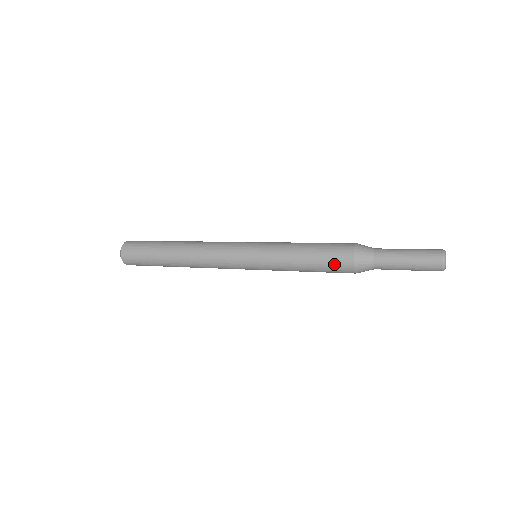
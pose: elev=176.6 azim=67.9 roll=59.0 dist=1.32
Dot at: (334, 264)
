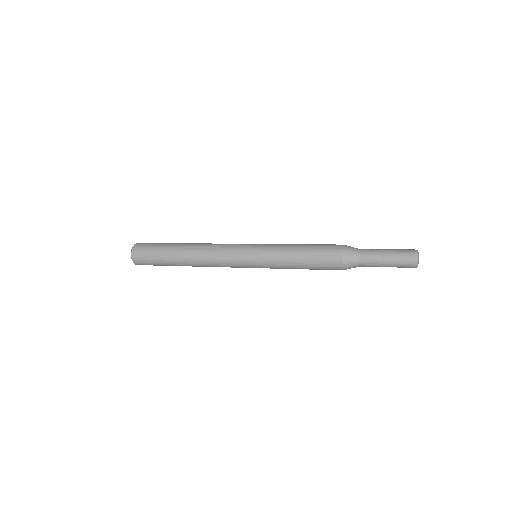
Dot at: occluded
